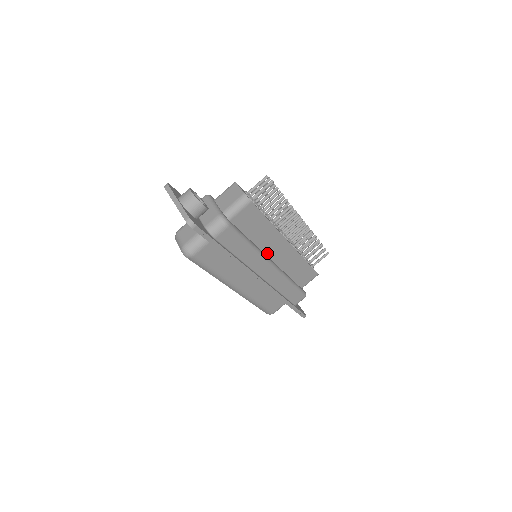
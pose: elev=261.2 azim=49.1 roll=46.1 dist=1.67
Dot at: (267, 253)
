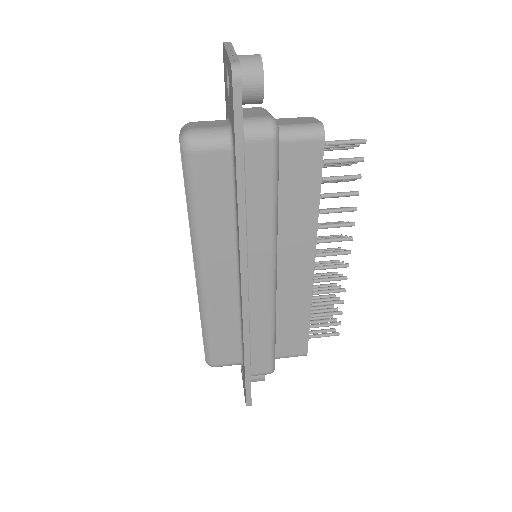
Dot at: (279, 252)
